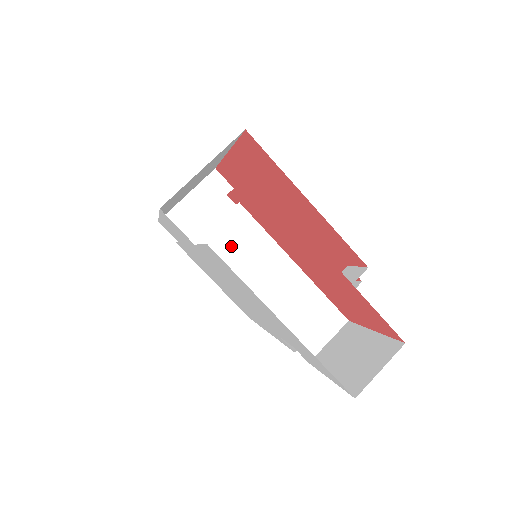
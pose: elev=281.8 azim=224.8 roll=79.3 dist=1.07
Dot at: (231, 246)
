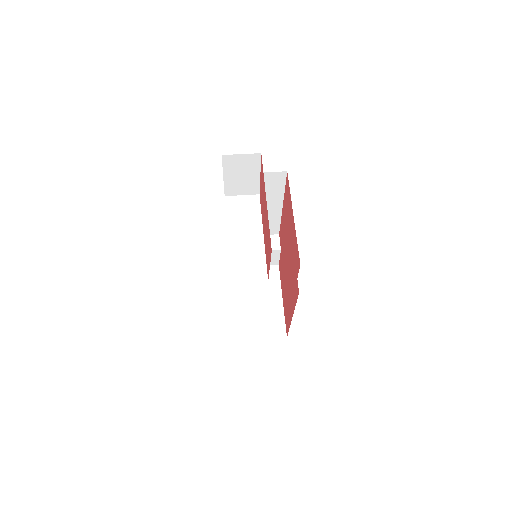
Dot at: (240, 208)
